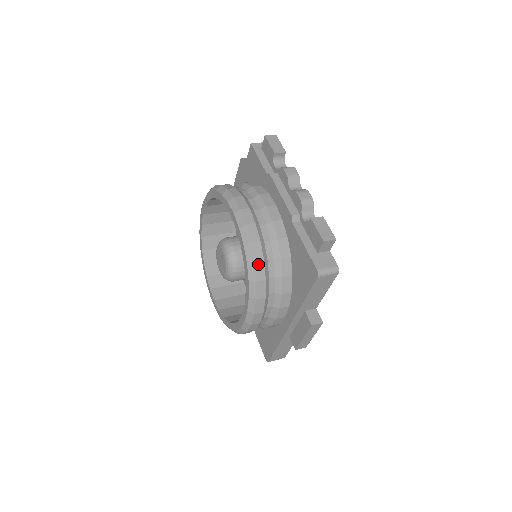
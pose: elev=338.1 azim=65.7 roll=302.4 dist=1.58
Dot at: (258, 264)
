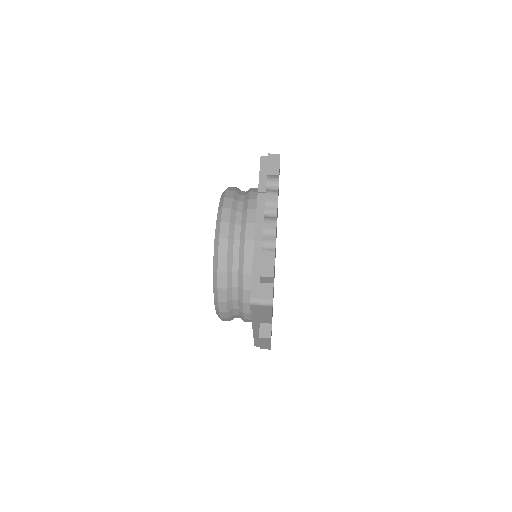
Dot at: (221, 274)
